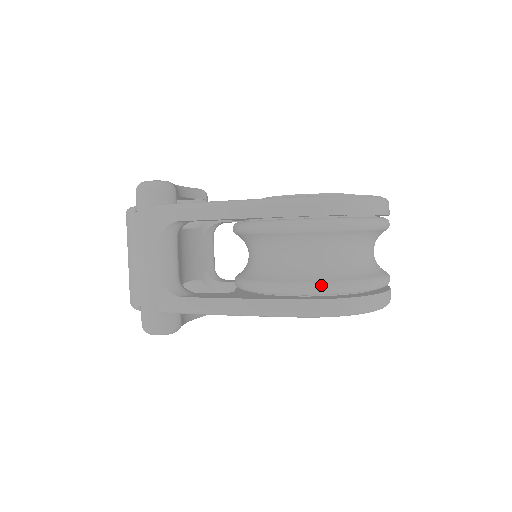
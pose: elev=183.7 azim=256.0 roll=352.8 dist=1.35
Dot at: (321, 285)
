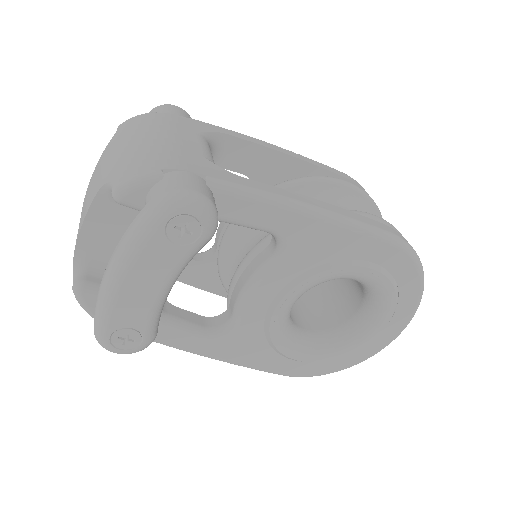
Dot at: (393, 226)
